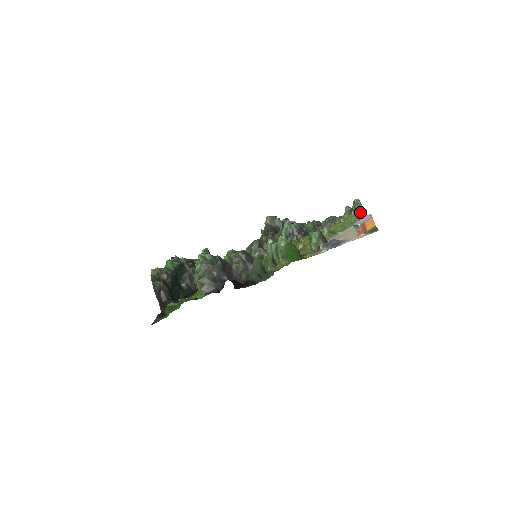
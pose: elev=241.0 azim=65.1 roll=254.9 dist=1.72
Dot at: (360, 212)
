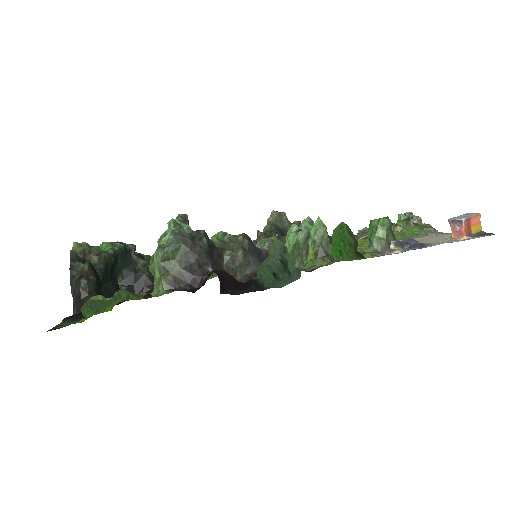
Dot at: (422, 224)
